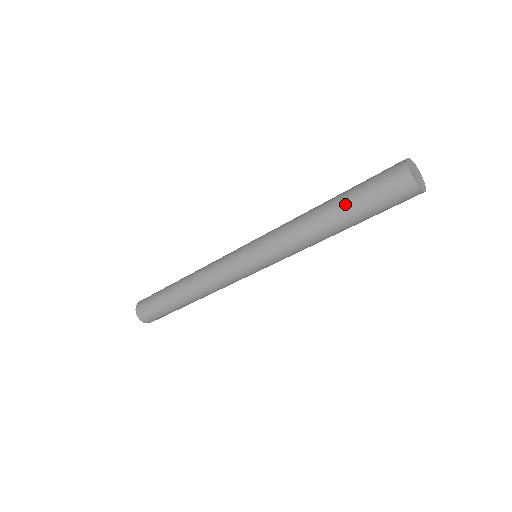
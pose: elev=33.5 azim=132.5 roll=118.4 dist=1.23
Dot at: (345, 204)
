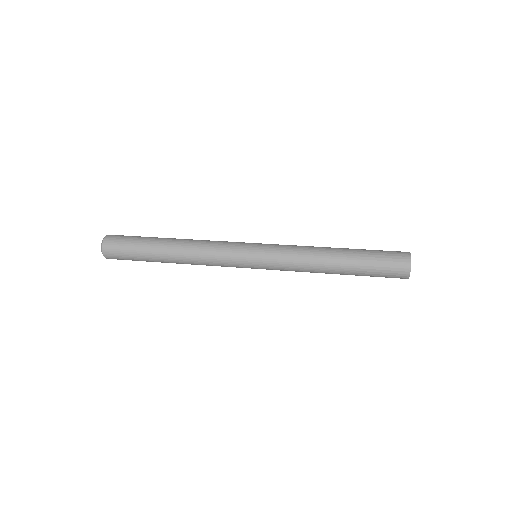
Dot at: occluded
